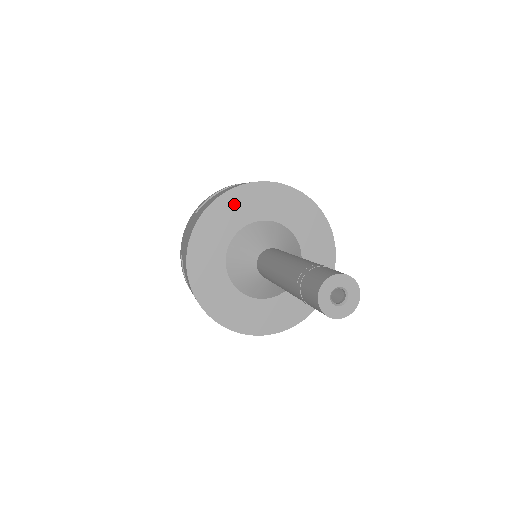
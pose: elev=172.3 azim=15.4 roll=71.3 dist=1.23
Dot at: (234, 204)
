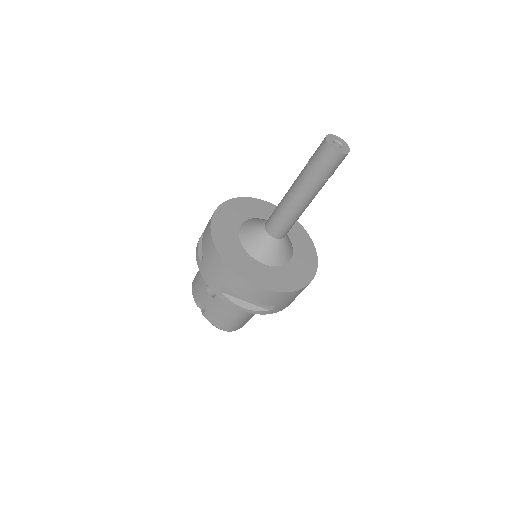
Dot at: (221, 224)
